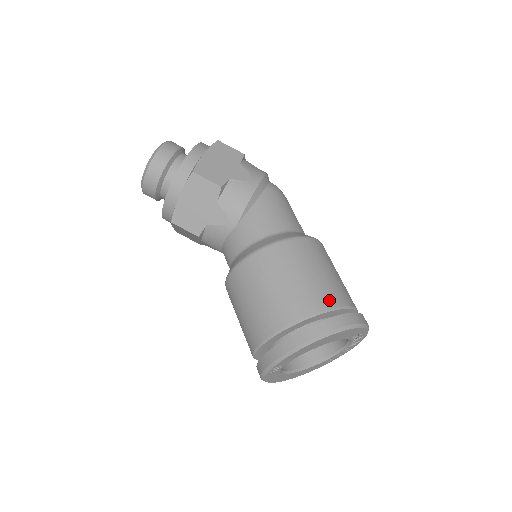
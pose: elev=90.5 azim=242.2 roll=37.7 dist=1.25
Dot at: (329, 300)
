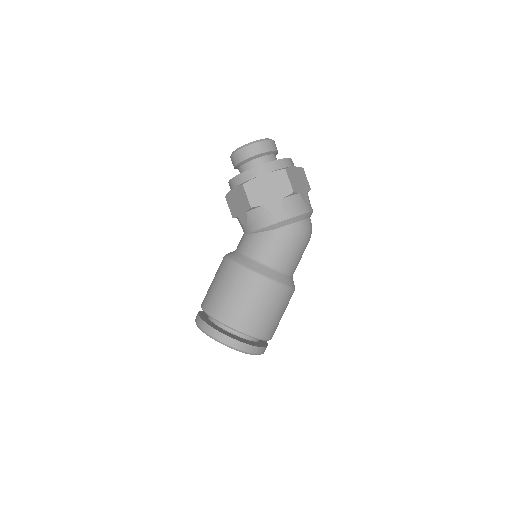
Dot at: (239, 325)
